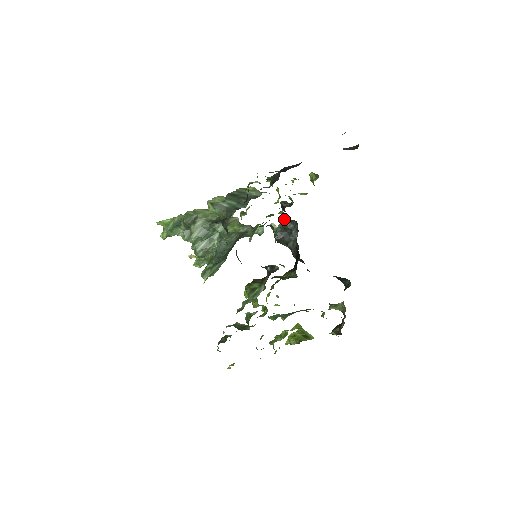
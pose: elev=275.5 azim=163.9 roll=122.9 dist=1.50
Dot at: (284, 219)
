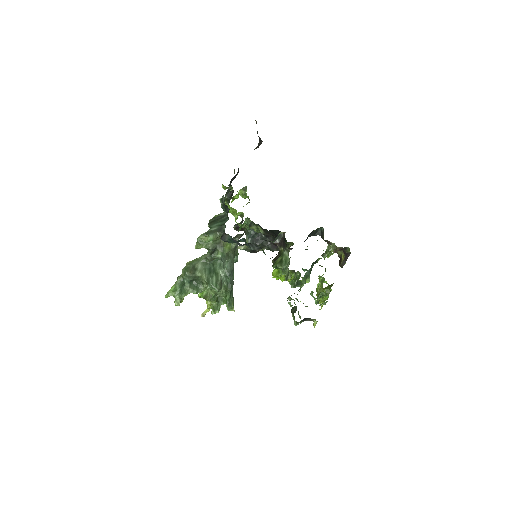
Dot at: (247, 230)
